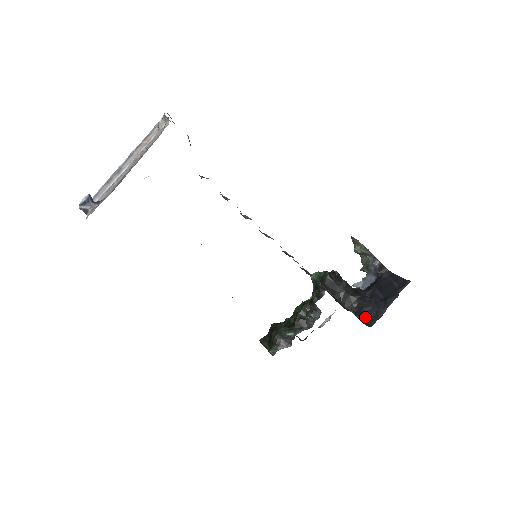
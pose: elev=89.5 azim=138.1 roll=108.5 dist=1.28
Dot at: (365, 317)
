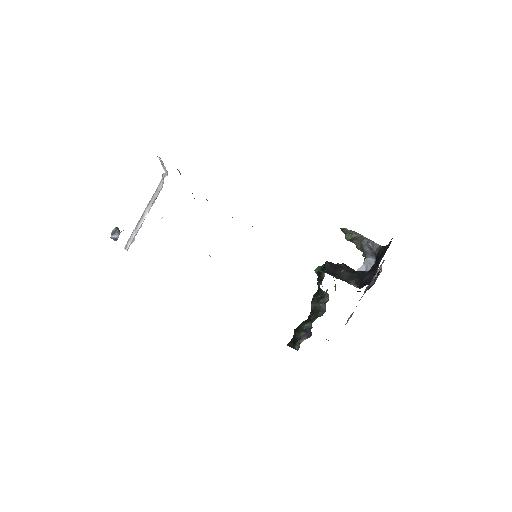
Dot at: (365, 283)
